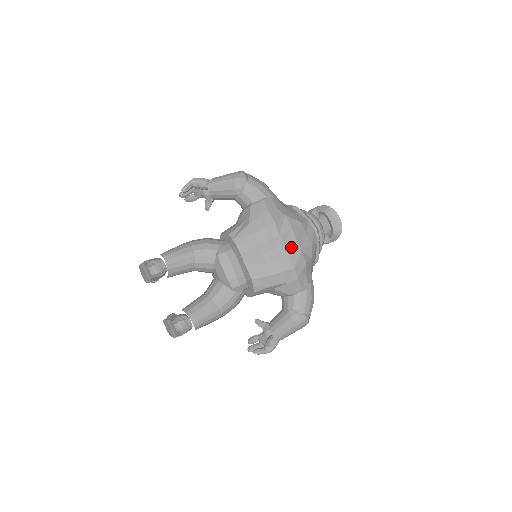
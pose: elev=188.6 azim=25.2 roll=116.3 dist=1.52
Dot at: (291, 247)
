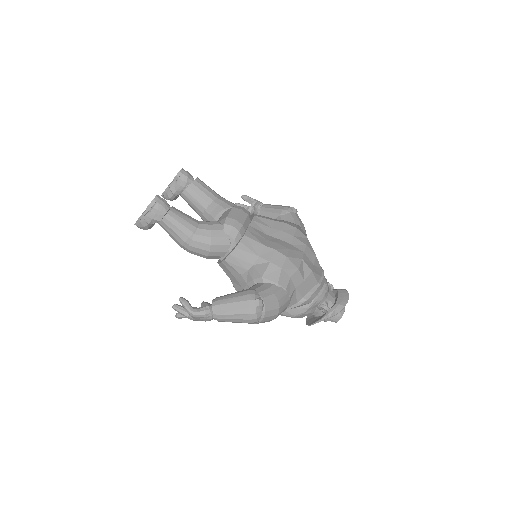
Dot at: (296, 250)
